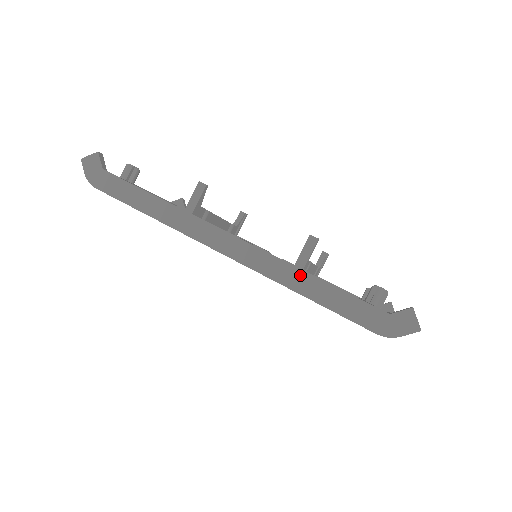
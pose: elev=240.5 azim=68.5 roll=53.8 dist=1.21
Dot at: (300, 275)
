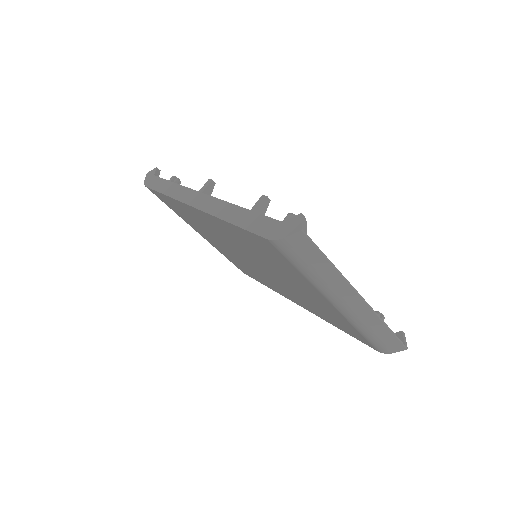
Dot at: (231, 208)
